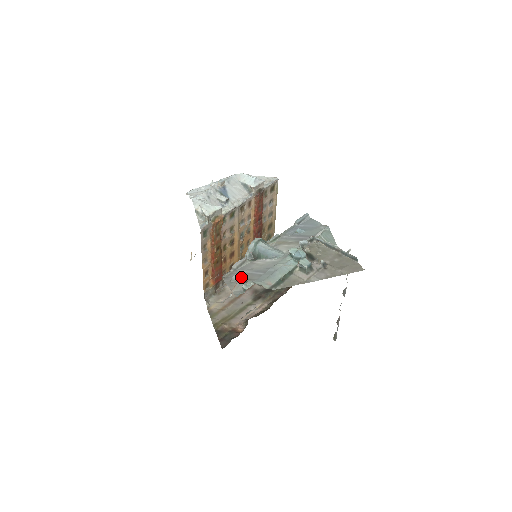
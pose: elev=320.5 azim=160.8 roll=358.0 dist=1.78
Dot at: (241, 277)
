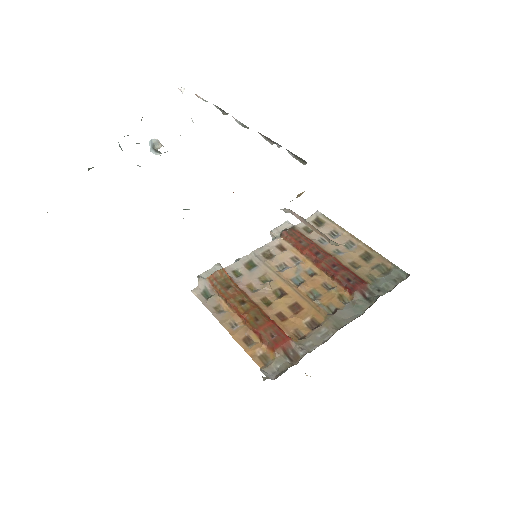
Dot at: occluded
